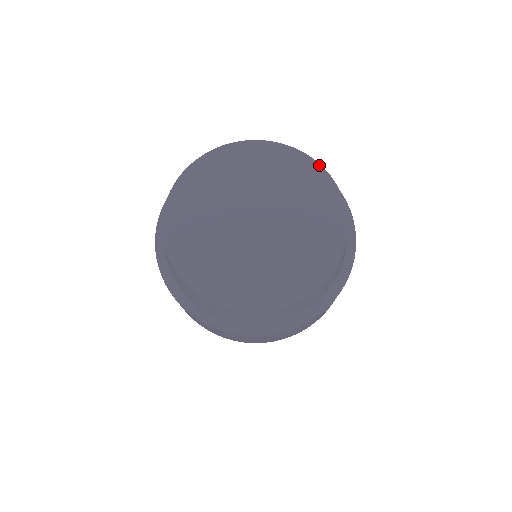
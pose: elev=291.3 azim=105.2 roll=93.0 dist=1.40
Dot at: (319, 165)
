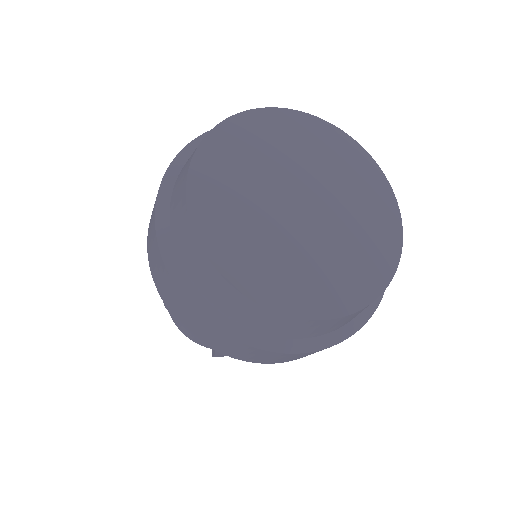
Dot at: (382, 172)
